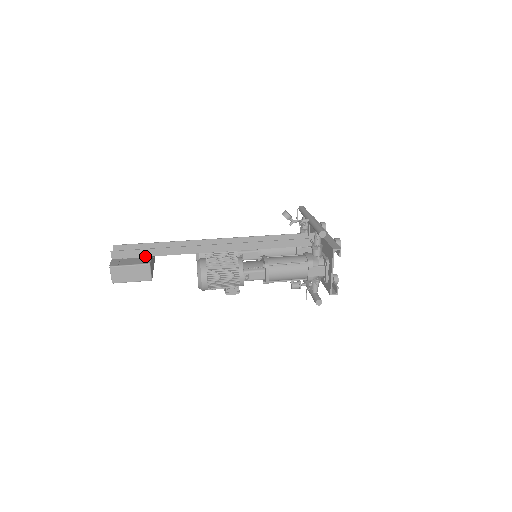
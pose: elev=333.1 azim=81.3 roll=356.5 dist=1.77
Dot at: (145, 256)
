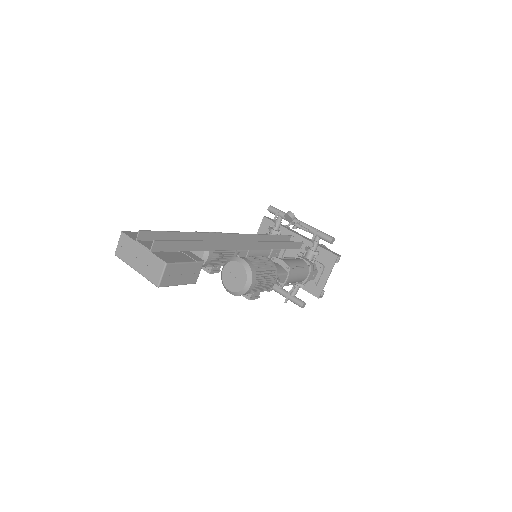
Dot at: (184, 250)
